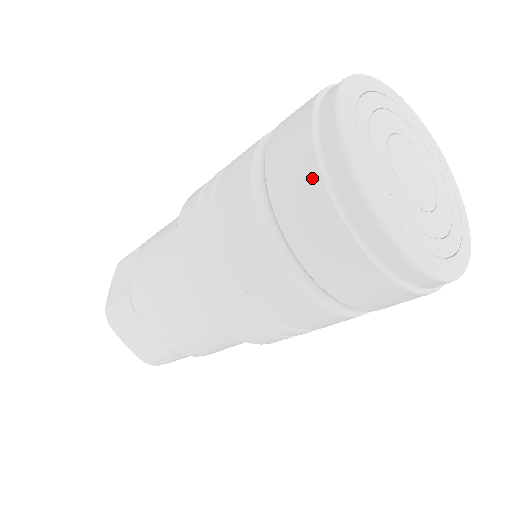
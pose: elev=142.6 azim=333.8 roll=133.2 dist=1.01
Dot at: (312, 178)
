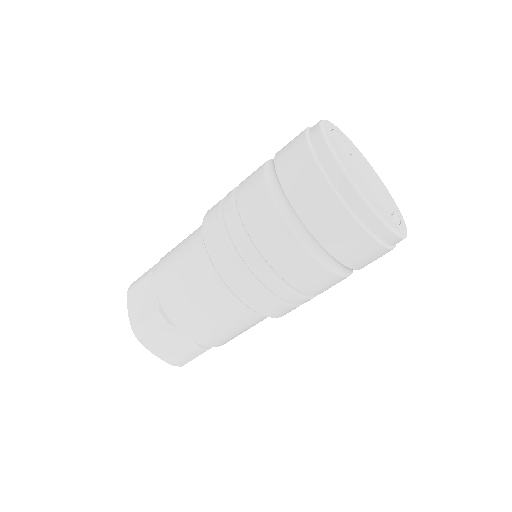
Dot at: (375, 248)
